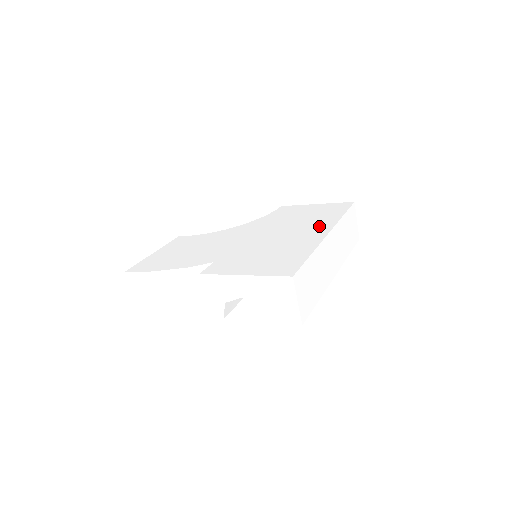
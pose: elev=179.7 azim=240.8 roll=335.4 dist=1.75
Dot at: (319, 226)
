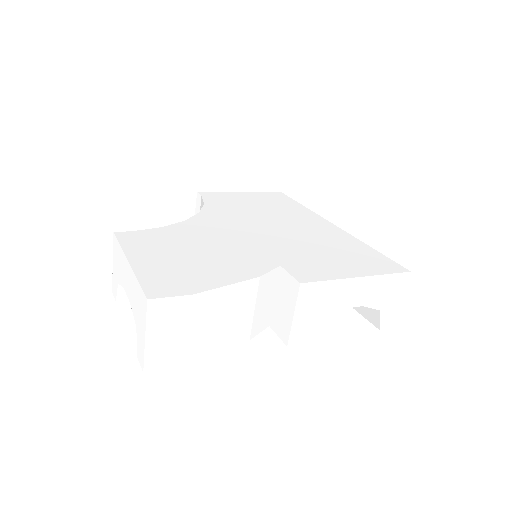
Dot at: (307, 217)
